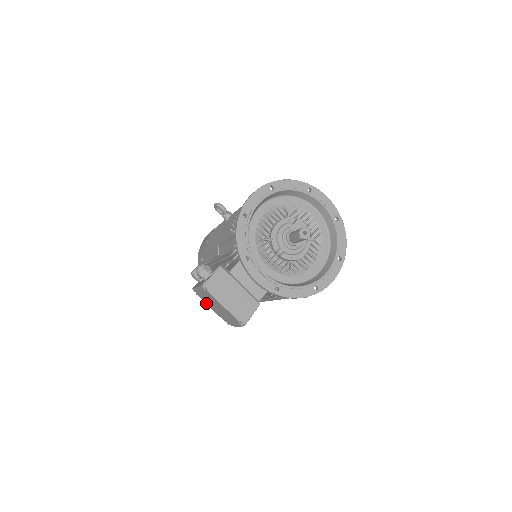
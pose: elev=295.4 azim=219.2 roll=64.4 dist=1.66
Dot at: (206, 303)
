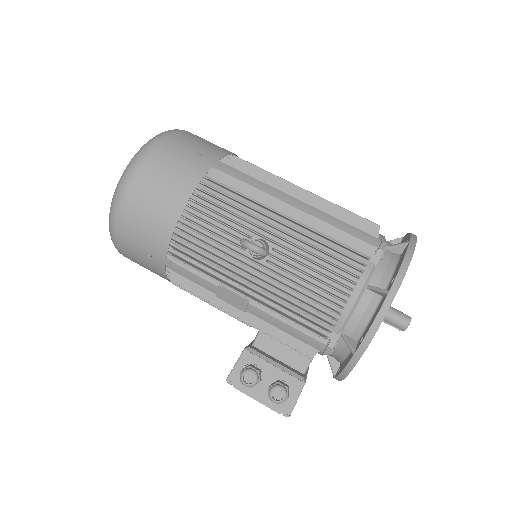
Dot at: occluded
